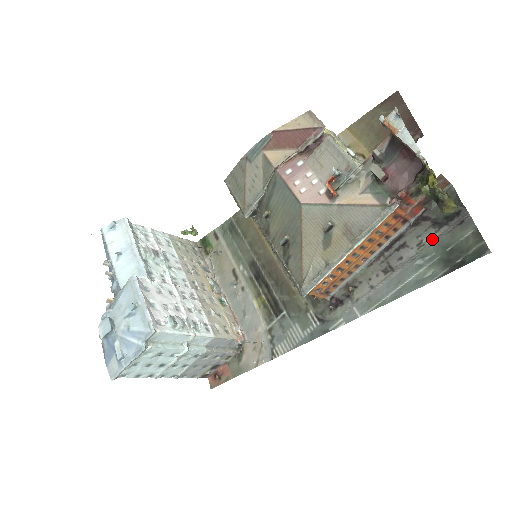
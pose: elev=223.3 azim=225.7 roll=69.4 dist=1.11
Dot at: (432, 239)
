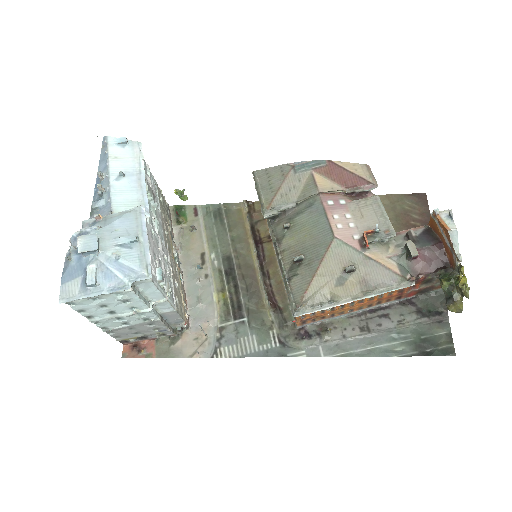
Dot at: (412, 323)
